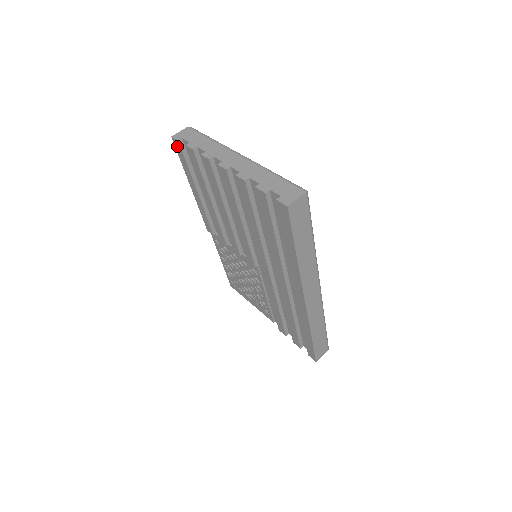
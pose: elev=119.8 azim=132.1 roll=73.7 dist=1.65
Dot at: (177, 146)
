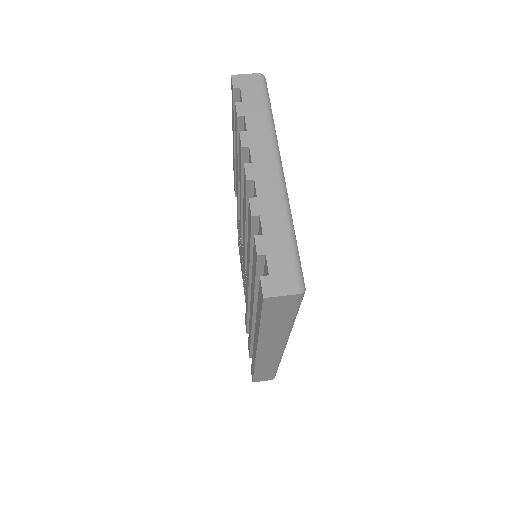
Dot at: (232, 90)
